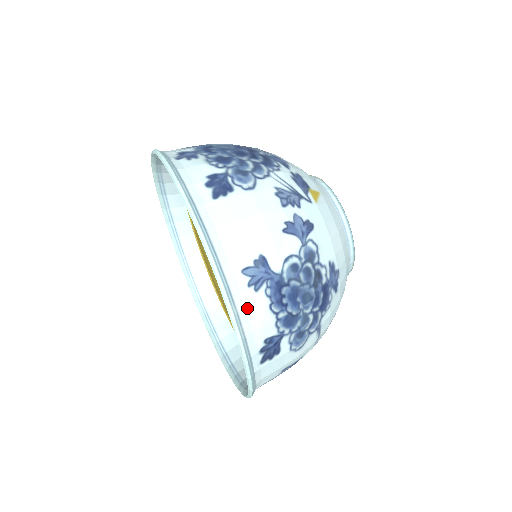
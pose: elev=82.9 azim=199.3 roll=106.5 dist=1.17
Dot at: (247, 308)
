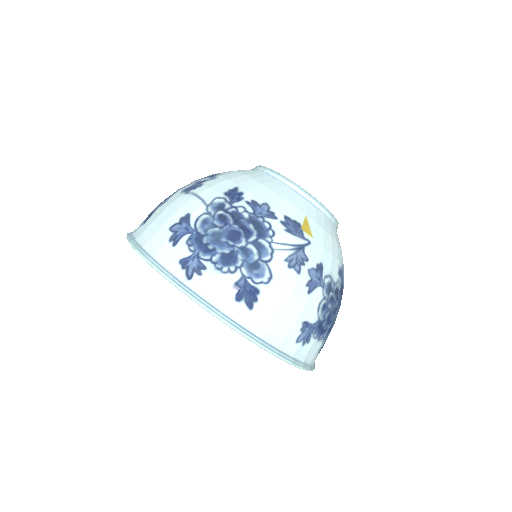
Dot at: (307, 355)
